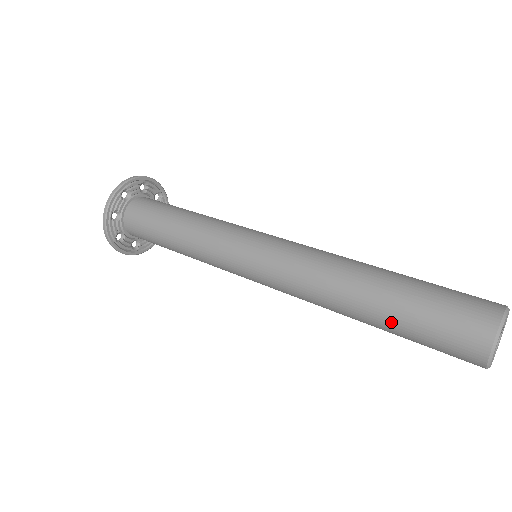
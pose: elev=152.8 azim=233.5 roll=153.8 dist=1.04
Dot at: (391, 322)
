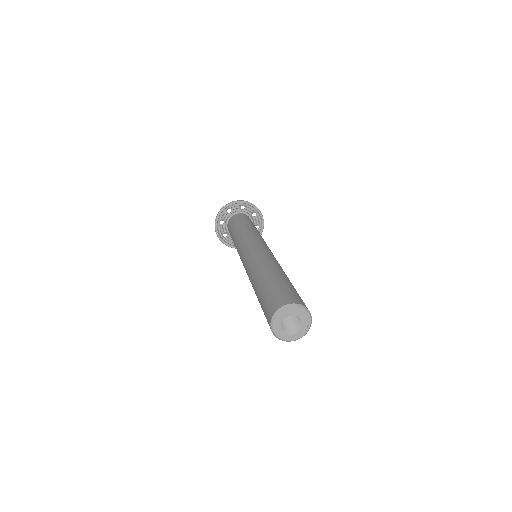
Dot at: occluded
